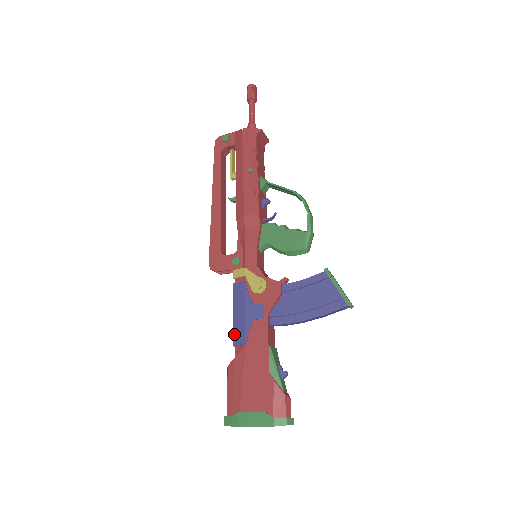
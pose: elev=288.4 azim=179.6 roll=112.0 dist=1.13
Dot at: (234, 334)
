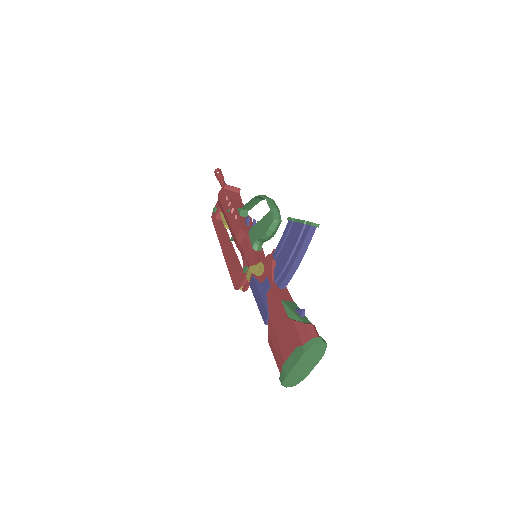
Dot at: (262, 316)
